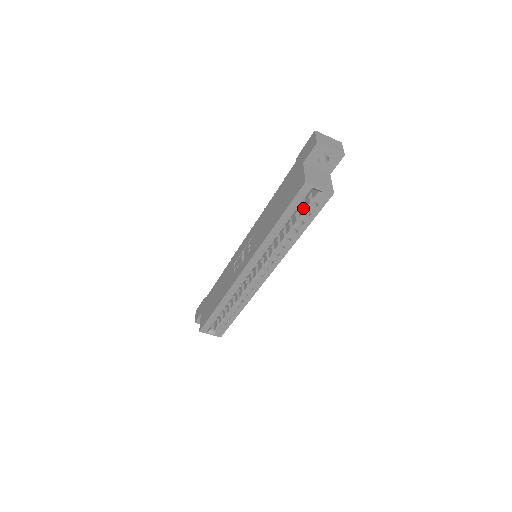
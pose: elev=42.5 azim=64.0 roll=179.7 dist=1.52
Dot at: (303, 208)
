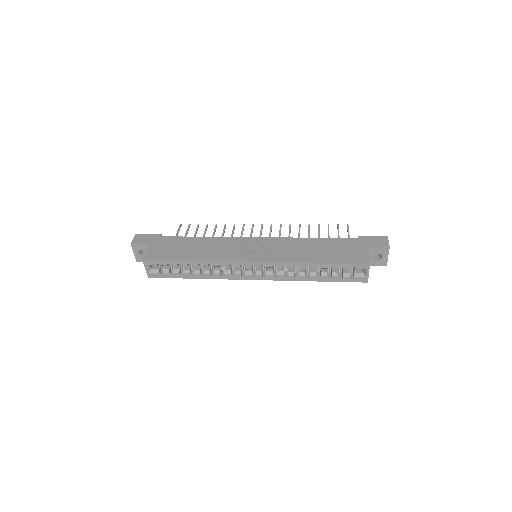
Dot at: (339, 269)
